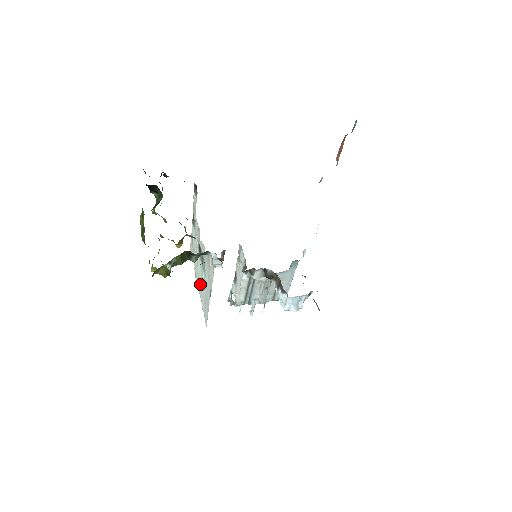
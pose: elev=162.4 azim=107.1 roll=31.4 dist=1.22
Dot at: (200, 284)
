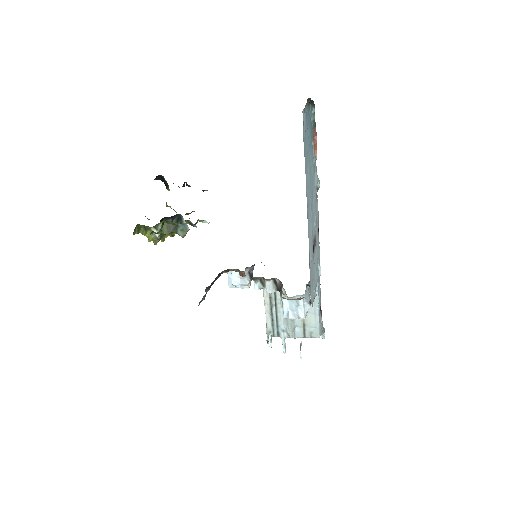
Dot at: occluded
